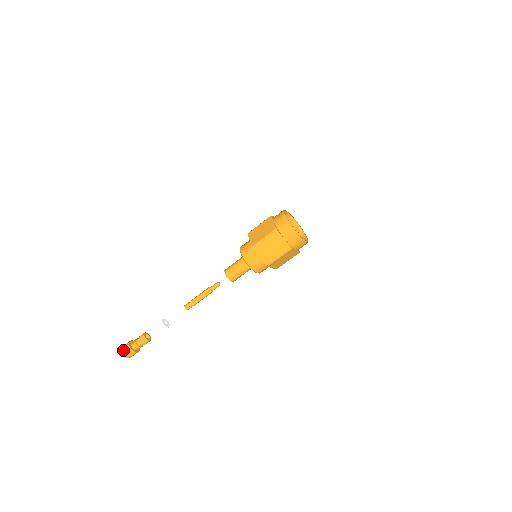
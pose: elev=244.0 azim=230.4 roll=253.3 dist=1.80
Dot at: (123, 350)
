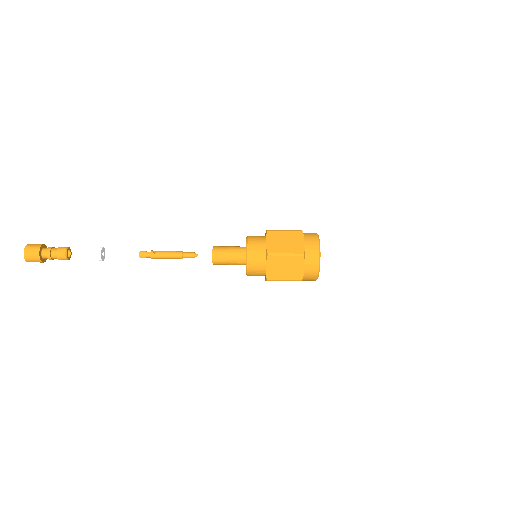
Dot at: (27, 251)
